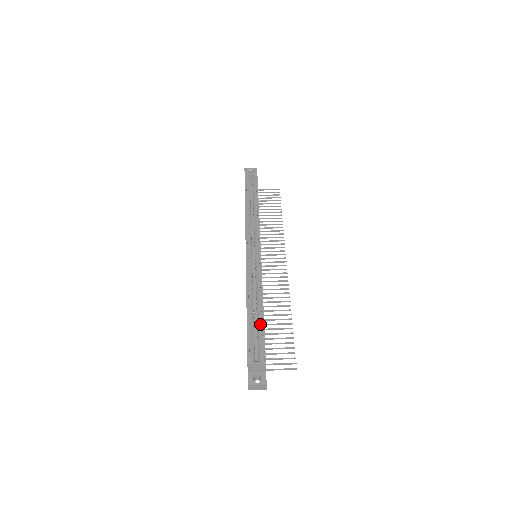
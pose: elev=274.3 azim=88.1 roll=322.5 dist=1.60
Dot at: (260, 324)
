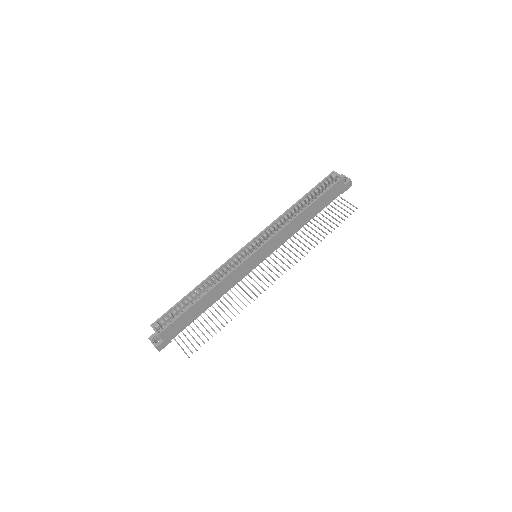
Dot at: (188, 307)
